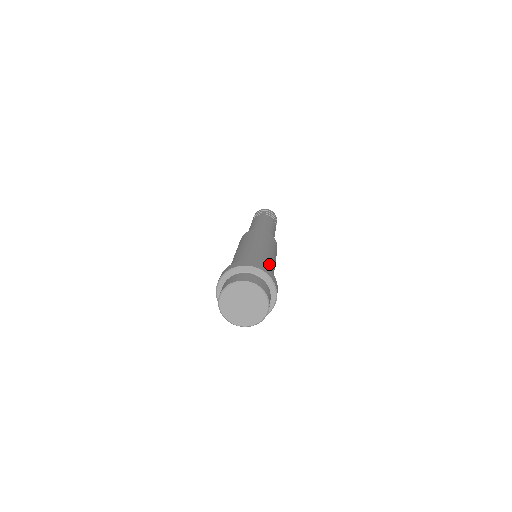
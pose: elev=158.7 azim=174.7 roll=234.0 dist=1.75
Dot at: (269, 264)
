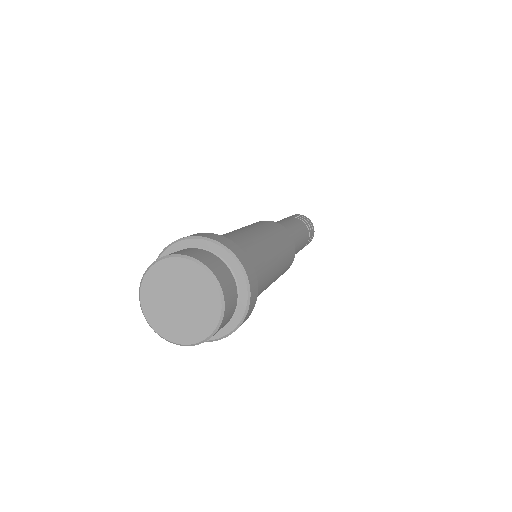
Dot at: (263, 269)
